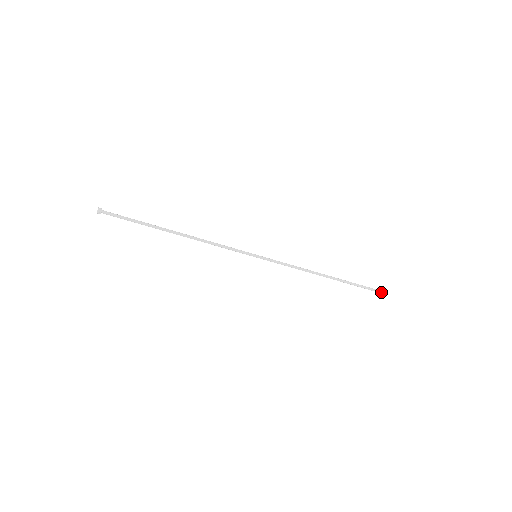
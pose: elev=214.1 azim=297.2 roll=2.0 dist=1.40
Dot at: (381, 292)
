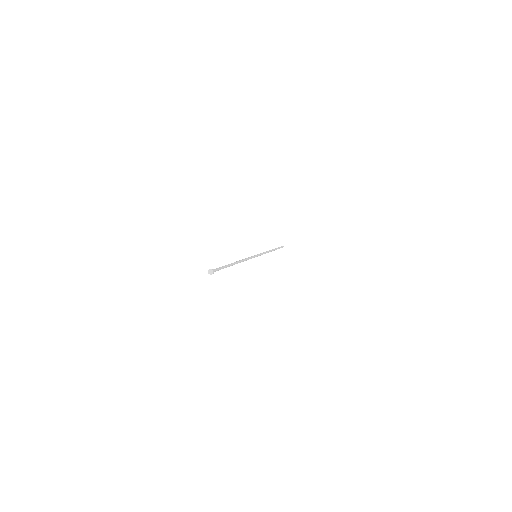
Dot at: occluded
